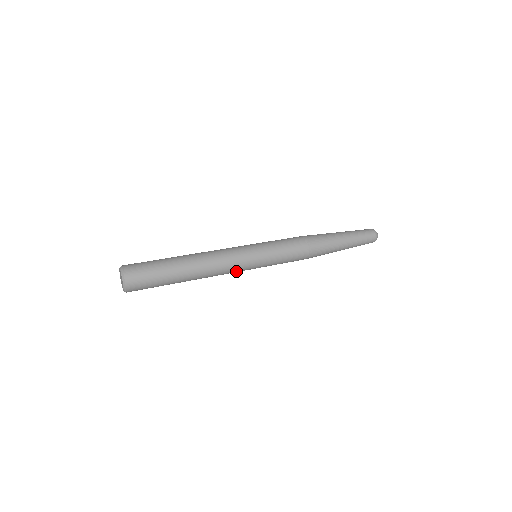
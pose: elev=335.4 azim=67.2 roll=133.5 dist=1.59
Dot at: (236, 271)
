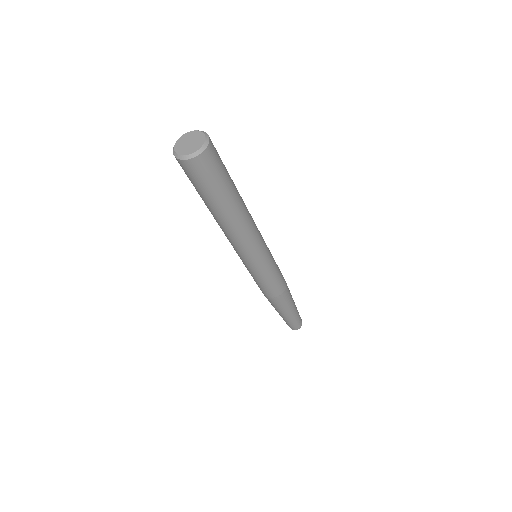
Dot at: (248, 251)
